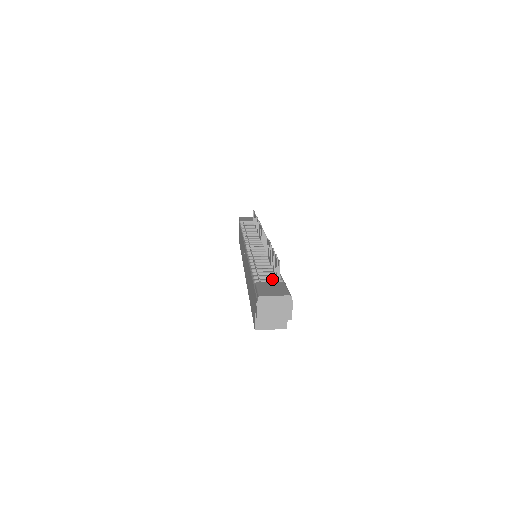
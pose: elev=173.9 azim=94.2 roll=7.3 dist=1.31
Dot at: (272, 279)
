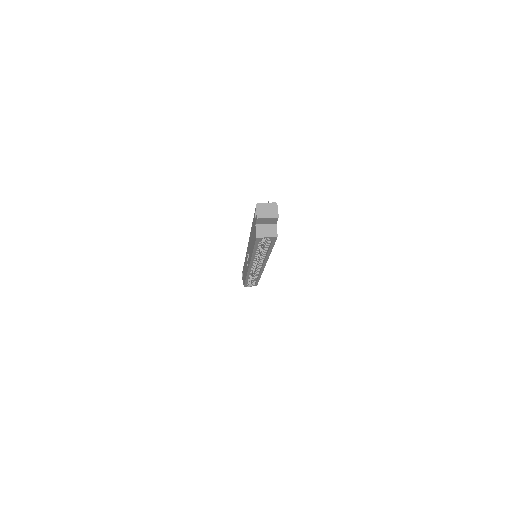
Dot at: occluded
